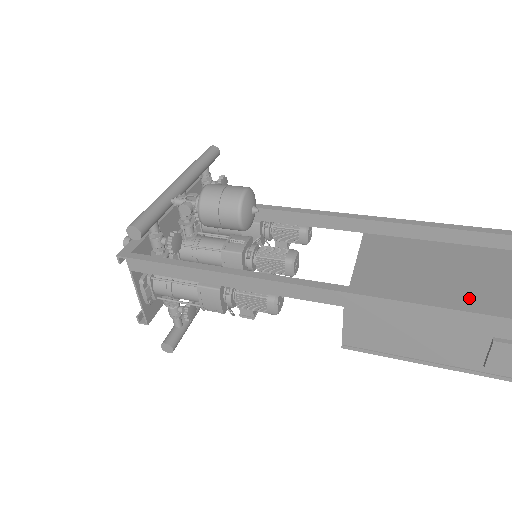
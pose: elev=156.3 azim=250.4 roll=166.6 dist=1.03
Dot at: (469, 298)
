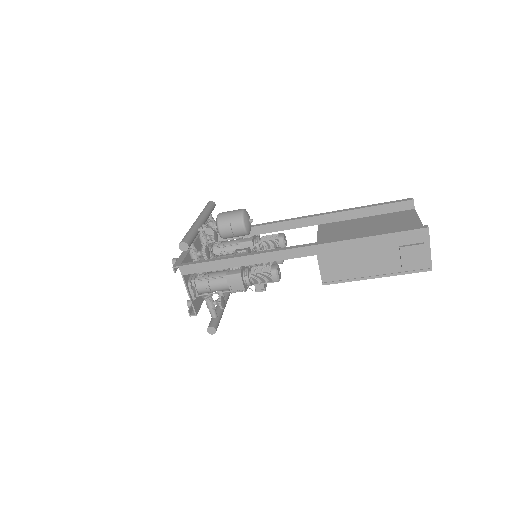
Dot at: occluded
